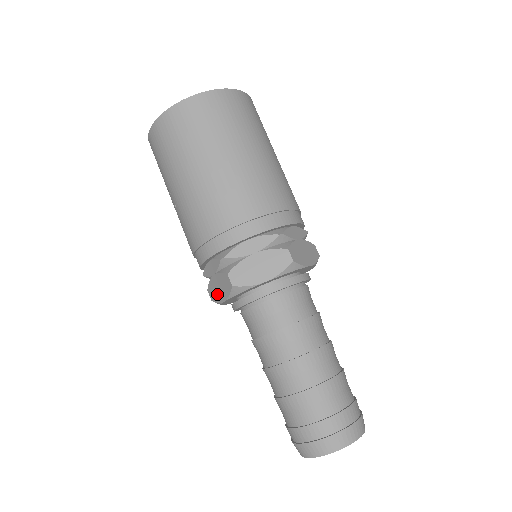
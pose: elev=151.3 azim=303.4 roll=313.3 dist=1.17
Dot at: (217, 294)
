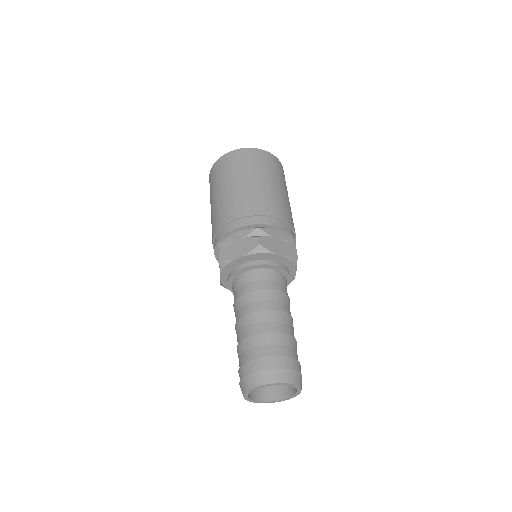
Dot at: occluded
